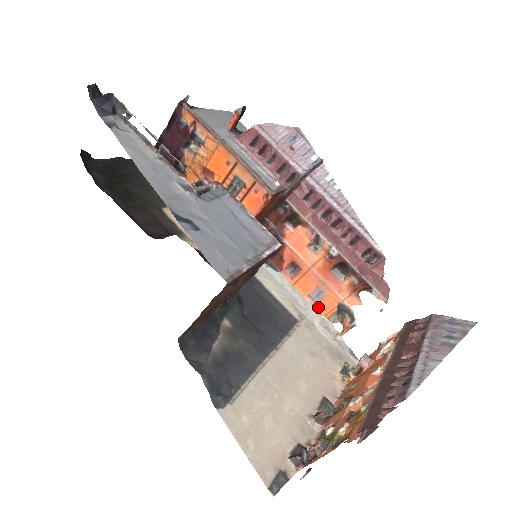
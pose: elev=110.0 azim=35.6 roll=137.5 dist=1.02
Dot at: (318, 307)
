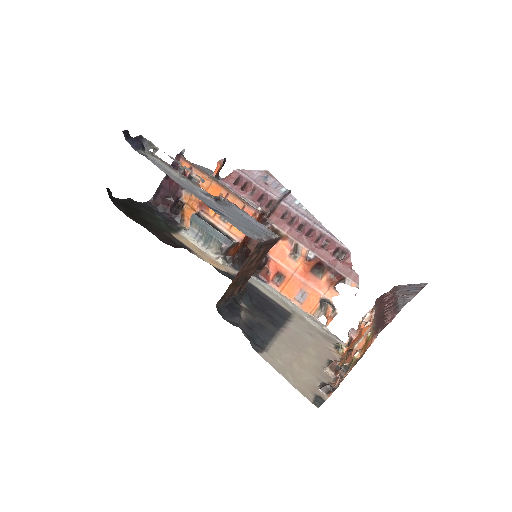
Dot at: (303, 307)
